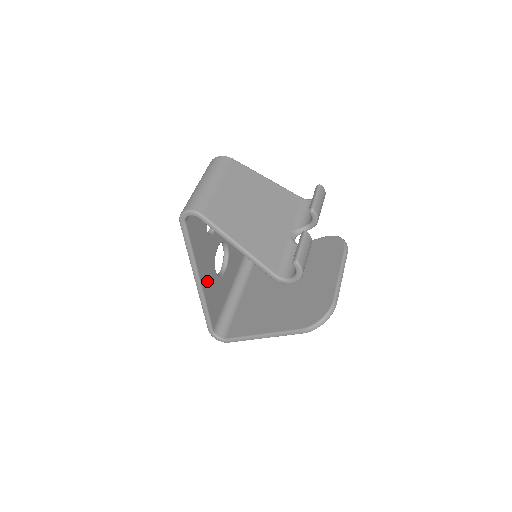
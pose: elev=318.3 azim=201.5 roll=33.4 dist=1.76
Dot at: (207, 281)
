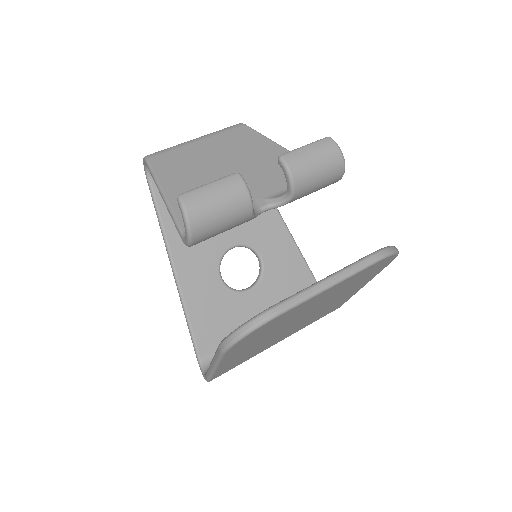
Dot at: (194, 278)
